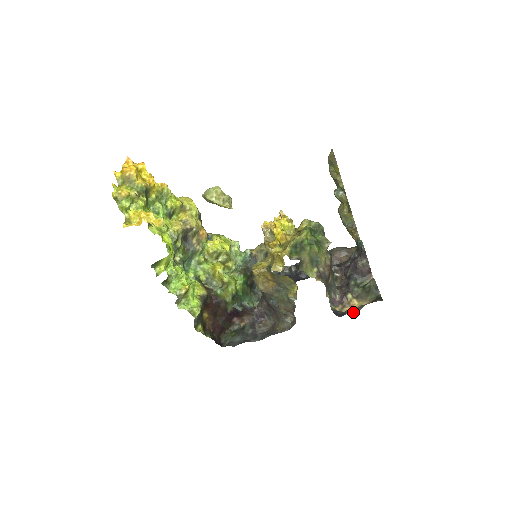
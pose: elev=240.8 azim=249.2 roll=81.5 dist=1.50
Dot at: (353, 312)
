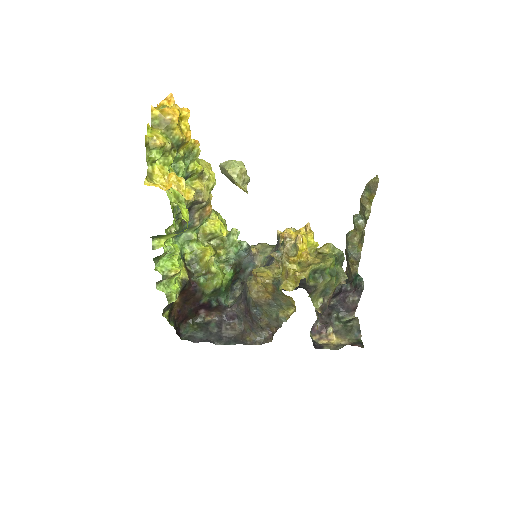
Dot at: (331, 349)
